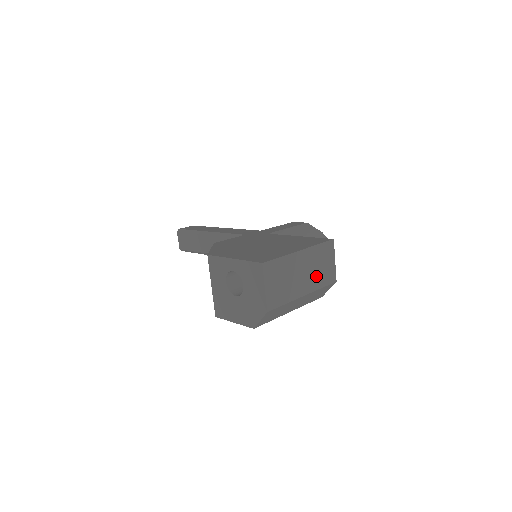
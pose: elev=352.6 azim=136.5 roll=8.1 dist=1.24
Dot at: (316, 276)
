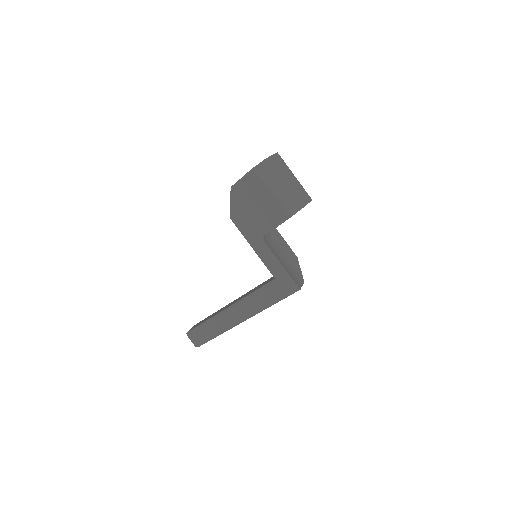
Dot at: (295, 190)
